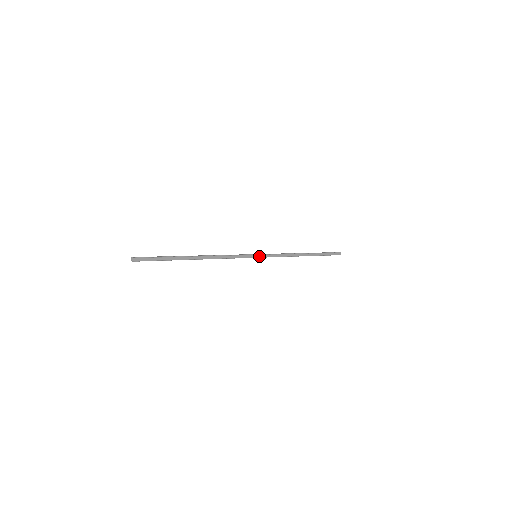
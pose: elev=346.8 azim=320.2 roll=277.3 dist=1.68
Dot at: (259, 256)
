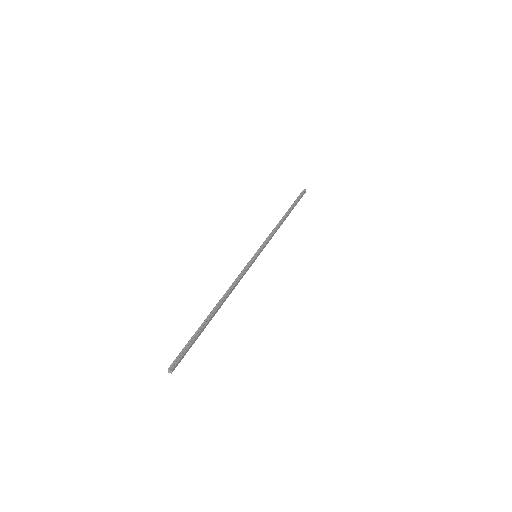
Dot at: (259, 254)
